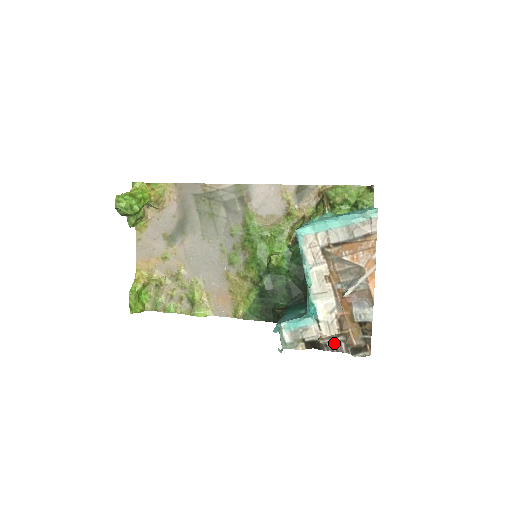
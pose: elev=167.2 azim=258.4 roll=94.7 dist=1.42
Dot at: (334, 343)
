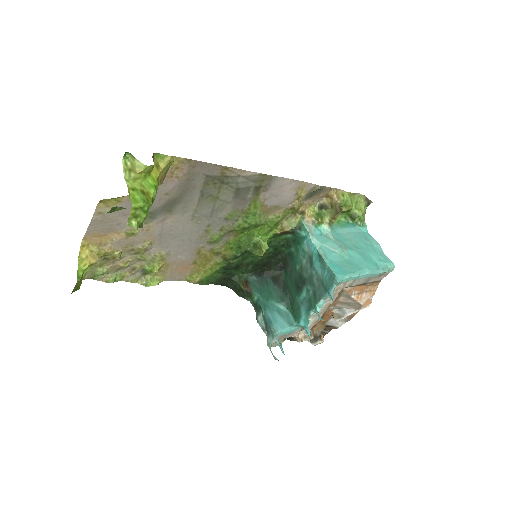
Dot at: occluded
